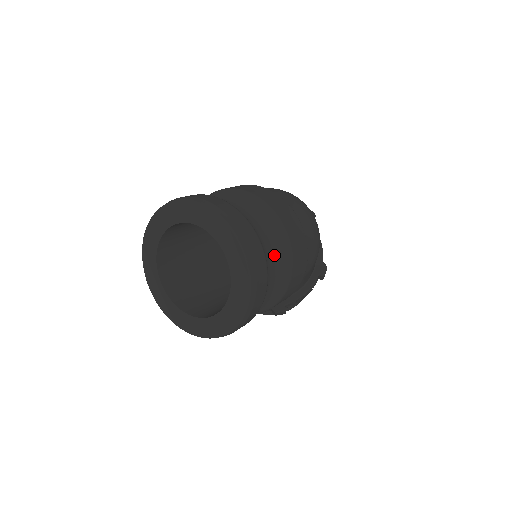
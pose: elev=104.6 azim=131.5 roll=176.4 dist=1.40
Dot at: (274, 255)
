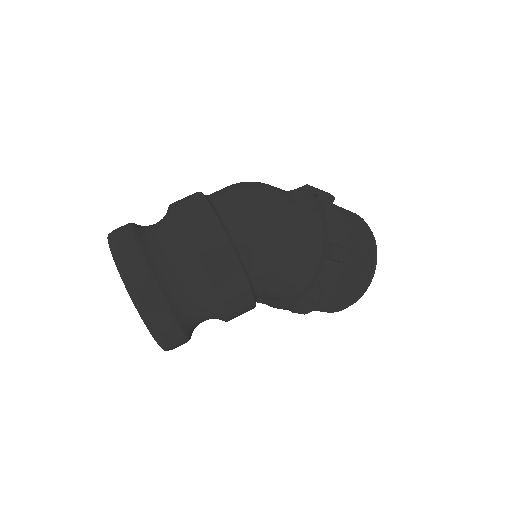
Dot at: (181, 261)
